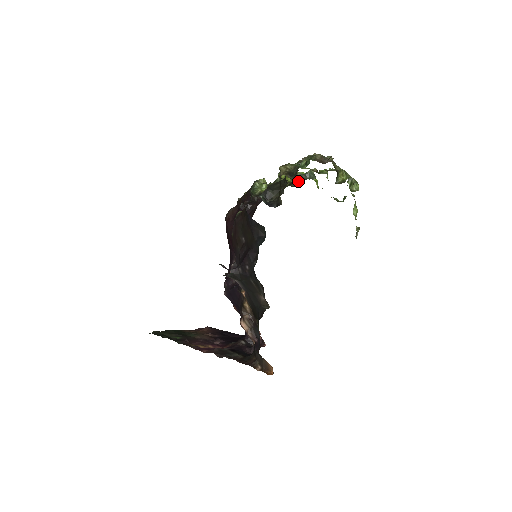
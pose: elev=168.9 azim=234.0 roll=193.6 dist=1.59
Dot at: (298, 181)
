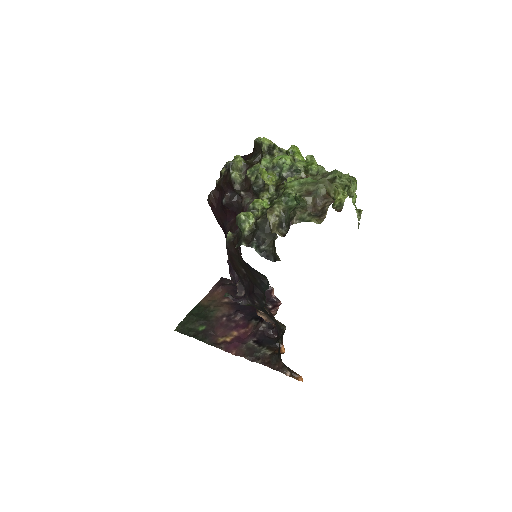
Dot at: occluded
